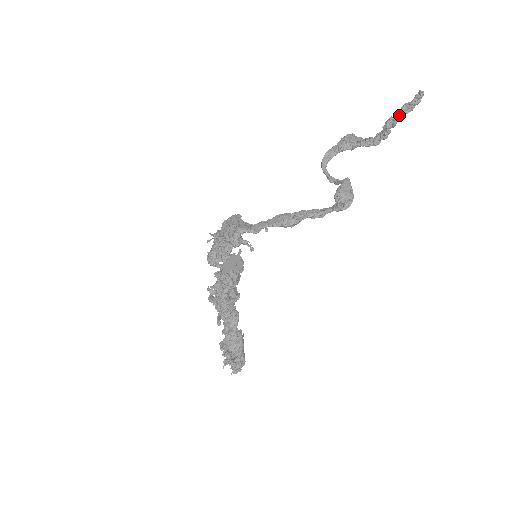
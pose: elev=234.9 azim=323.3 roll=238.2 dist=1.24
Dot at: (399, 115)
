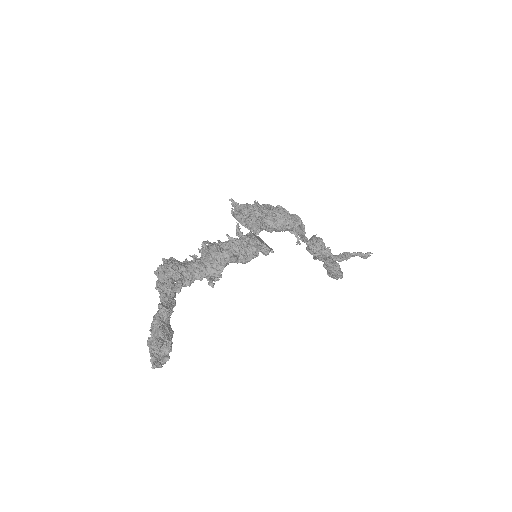
Dot at: (357, 254)
